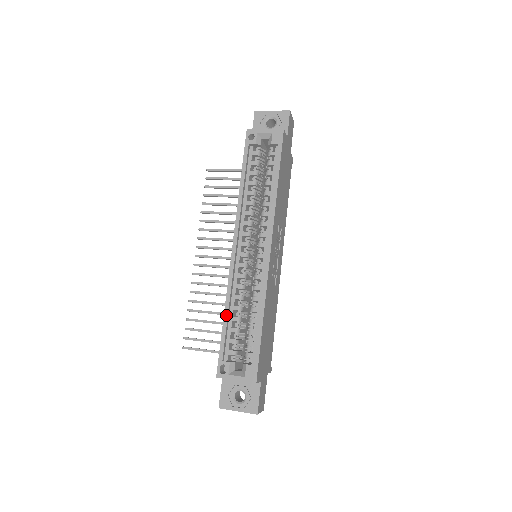
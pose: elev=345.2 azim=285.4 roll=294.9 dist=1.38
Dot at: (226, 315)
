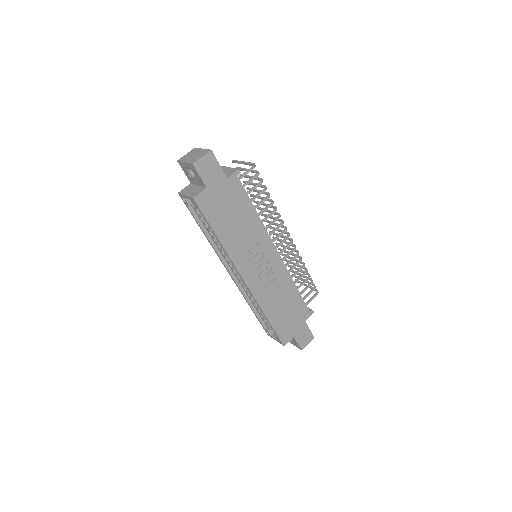
Dot at: (251, 308)
